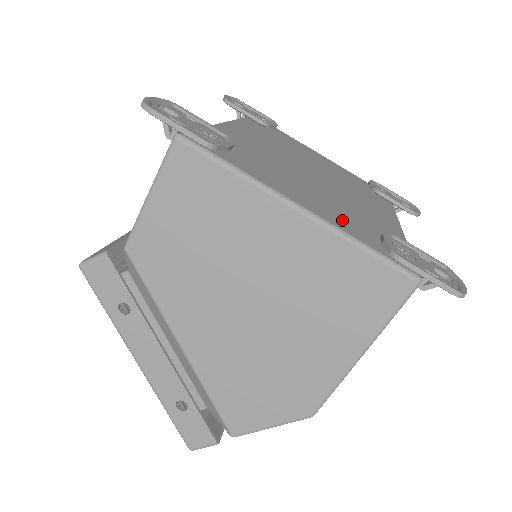
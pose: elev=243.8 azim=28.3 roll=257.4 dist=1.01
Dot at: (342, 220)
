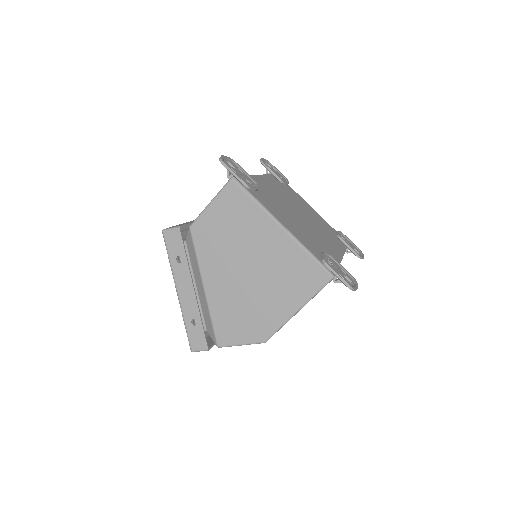
Dot at: (304, 239)
